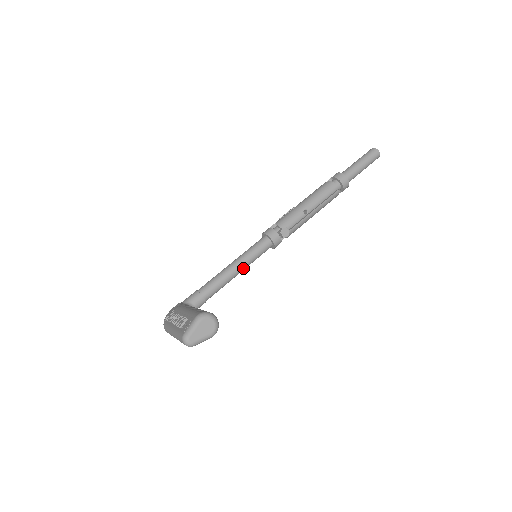
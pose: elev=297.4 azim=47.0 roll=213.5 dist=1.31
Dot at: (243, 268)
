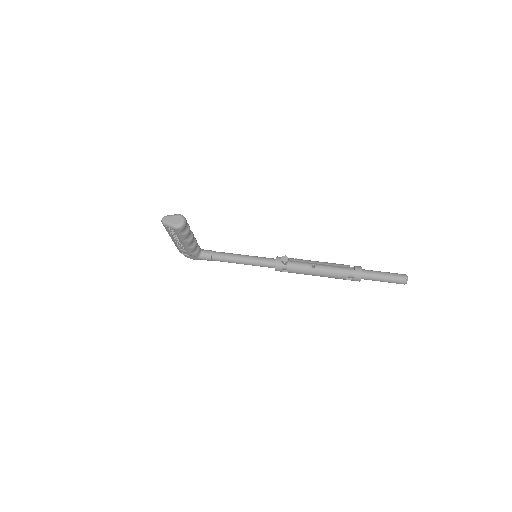
Dot at: (246, 261)
